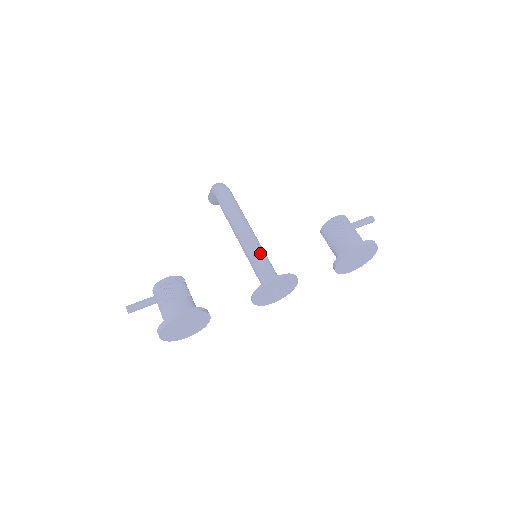
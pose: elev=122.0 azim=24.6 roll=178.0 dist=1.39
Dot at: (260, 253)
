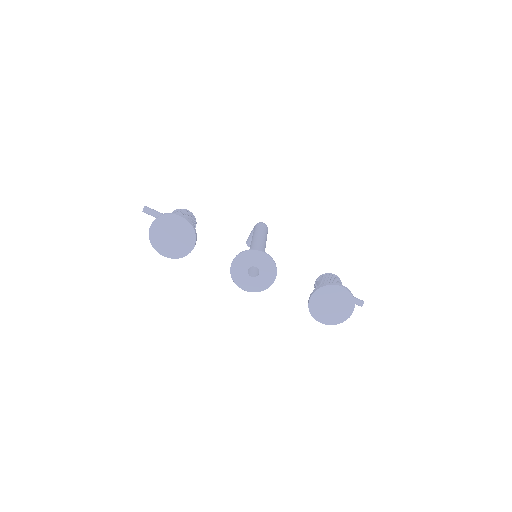
Dot at: occluded
